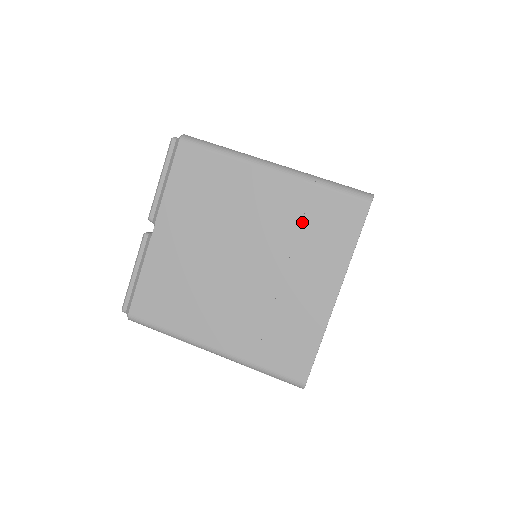
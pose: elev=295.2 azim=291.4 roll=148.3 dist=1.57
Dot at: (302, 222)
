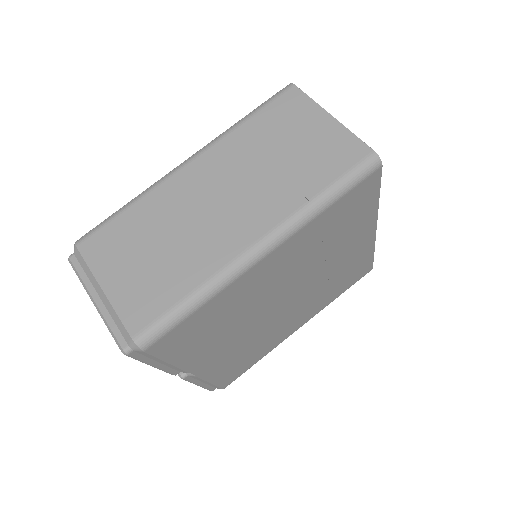
Dot at: (323, 240)
